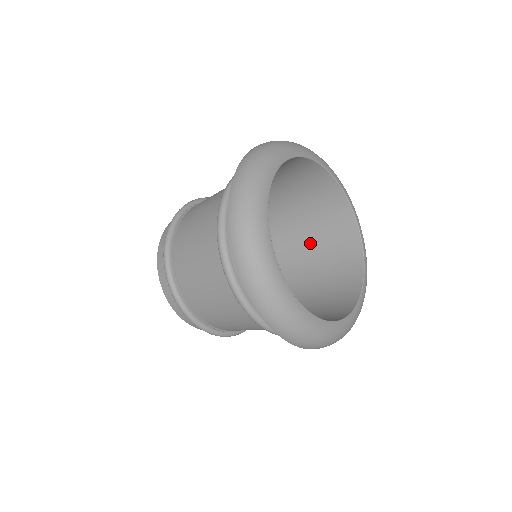
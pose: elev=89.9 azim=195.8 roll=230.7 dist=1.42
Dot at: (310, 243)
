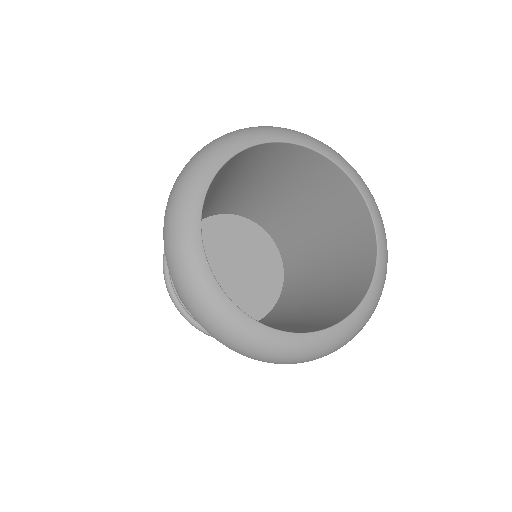
Dot at: (323, 221)
